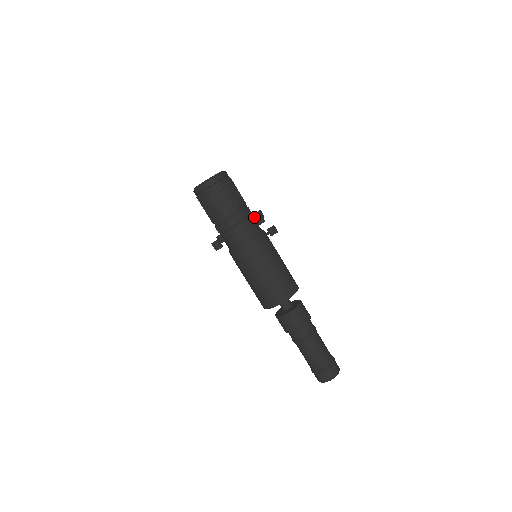
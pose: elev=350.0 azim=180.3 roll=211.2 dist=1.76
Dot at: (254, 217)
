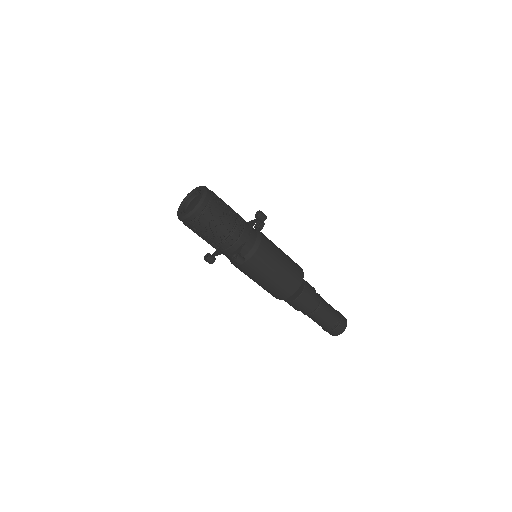
Dot at: (256, 216)
